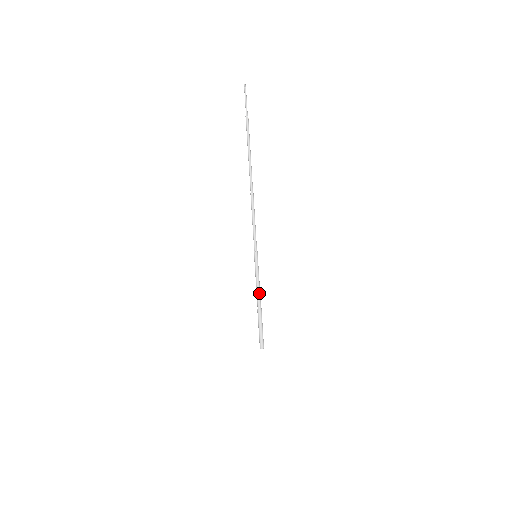
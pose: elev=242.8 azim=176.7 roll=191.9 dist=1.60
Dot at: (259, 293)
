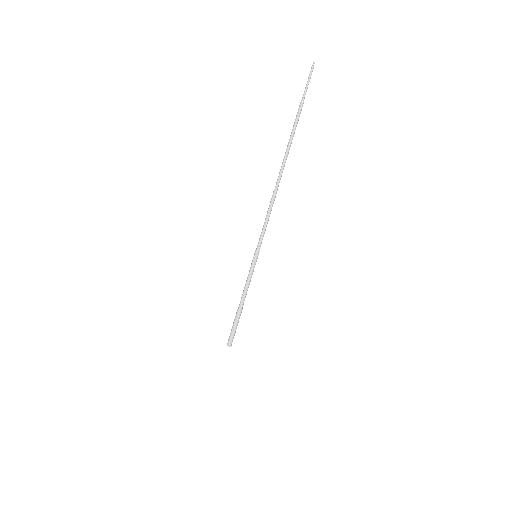
Dot at: (246, 294)
